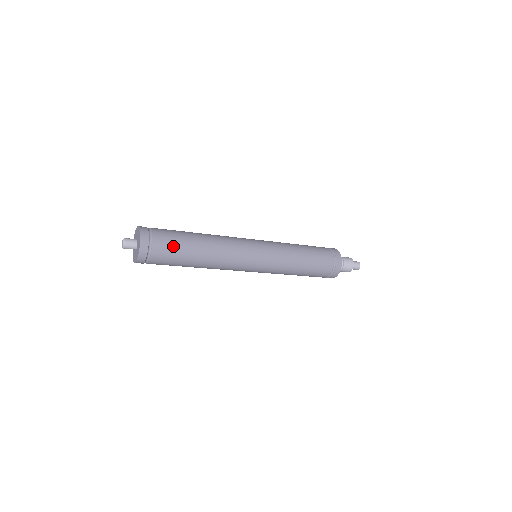
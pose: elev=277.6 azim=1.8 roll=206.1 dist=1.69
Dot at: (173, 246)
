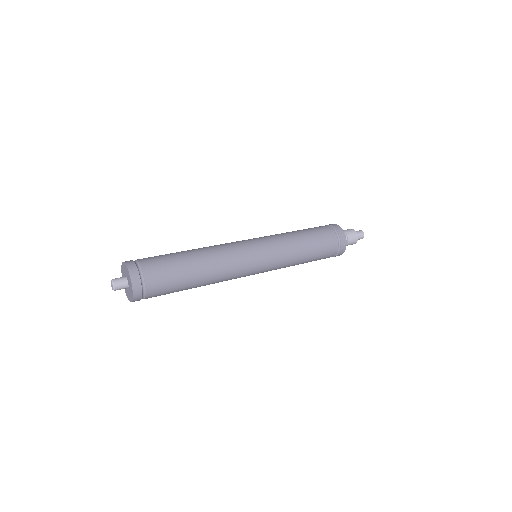
Dot at: (168, 279)
